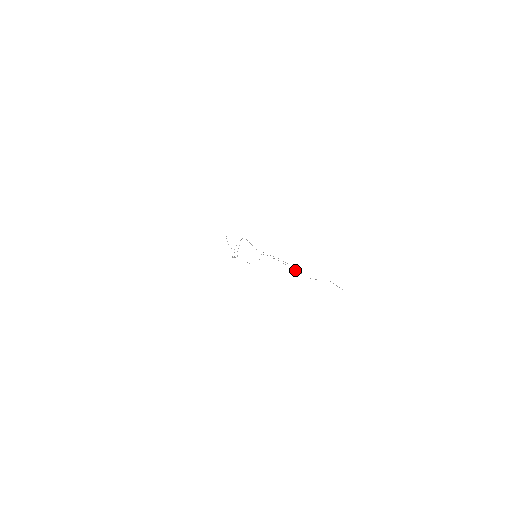
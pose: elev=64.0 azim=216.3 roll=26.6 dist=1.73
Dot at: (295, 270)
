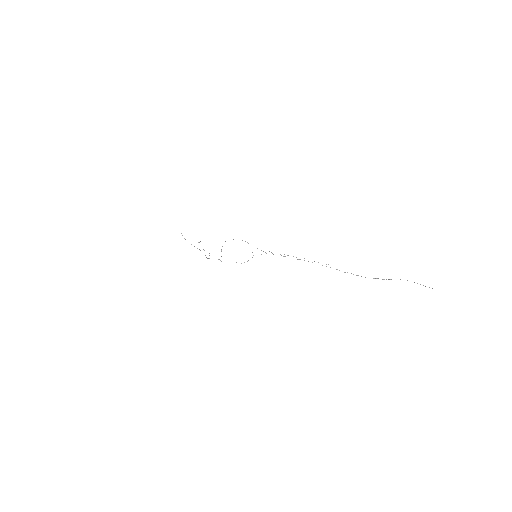
Dot at: occluded
